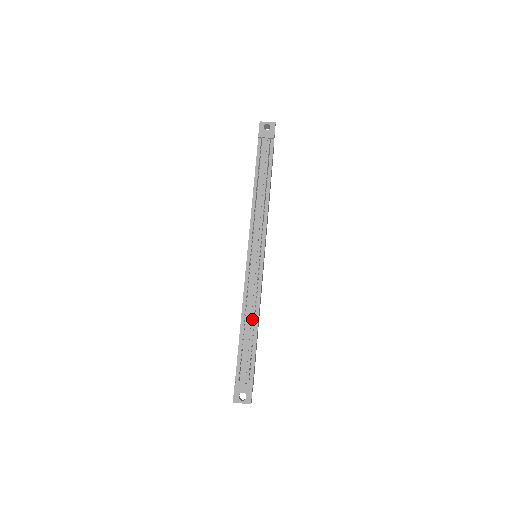
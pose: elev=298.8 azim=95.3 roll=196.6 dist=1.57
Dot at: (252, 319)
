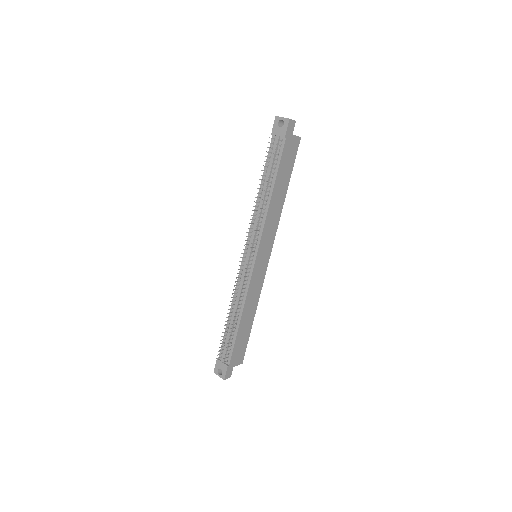
Dot at: (237, 314)
